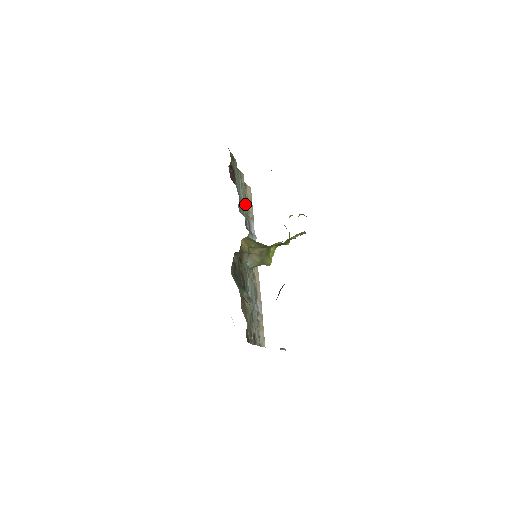
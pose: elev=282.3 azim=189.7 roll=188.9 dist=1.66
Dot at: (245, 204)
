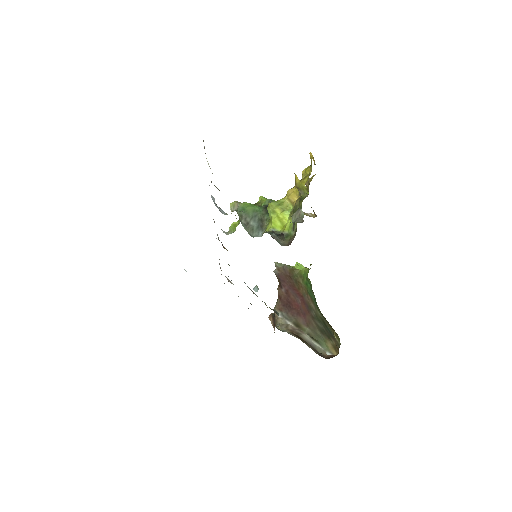
Dot at: occluded
